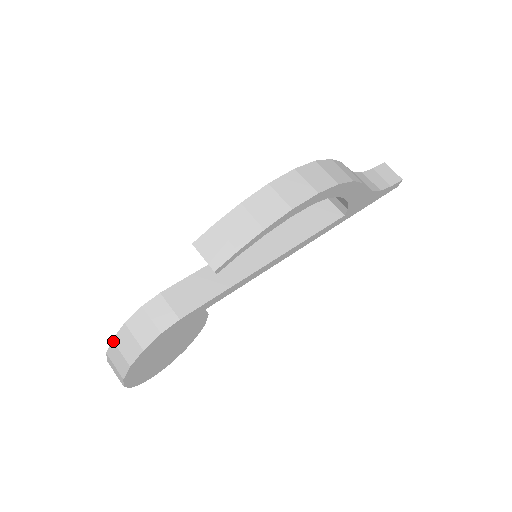
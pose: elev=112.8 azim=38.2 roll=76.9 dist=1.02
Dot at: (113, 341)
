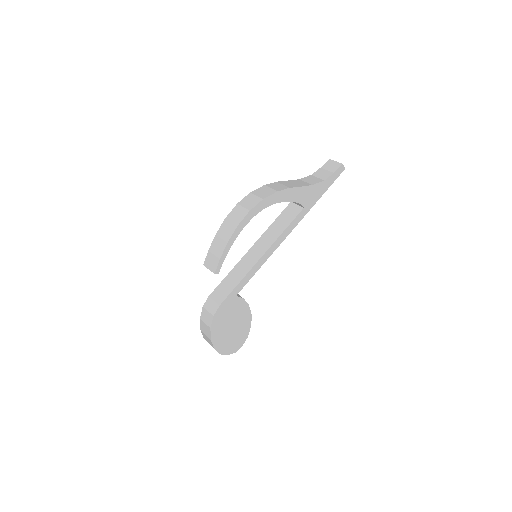
Dot at: (201, 330)
